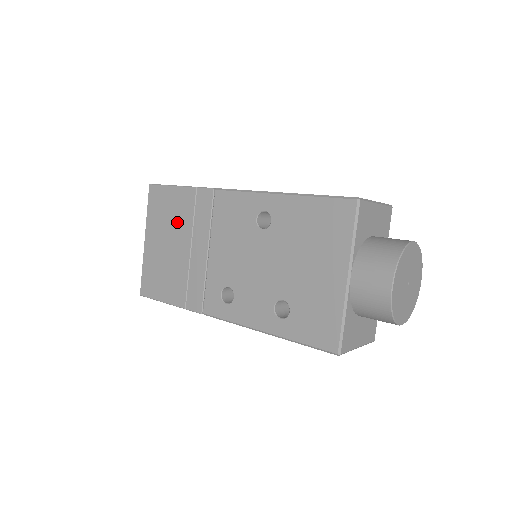
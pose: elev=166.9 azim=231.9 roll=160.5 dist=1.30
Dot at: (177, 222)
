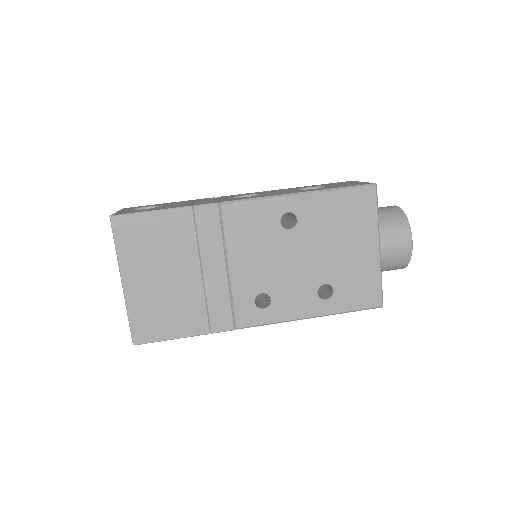
Dot at: (173, 249)
